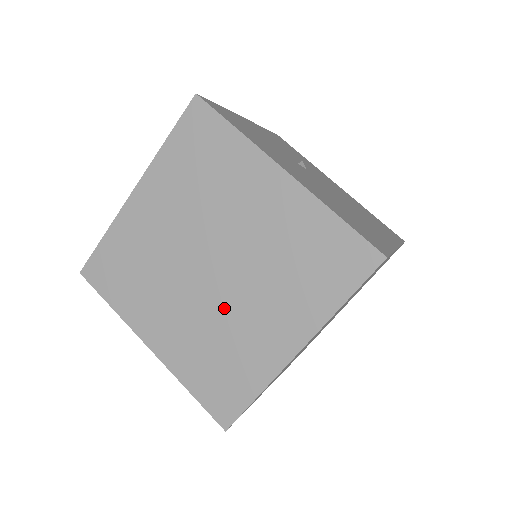
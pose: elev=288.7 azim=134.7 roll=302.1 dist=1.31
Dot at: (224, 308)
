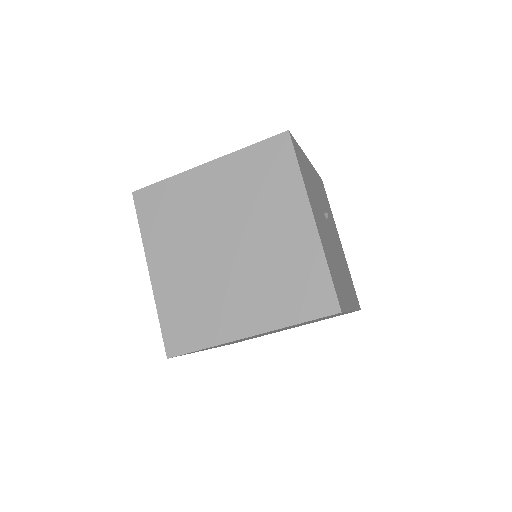
Dot at: (218, 279)
